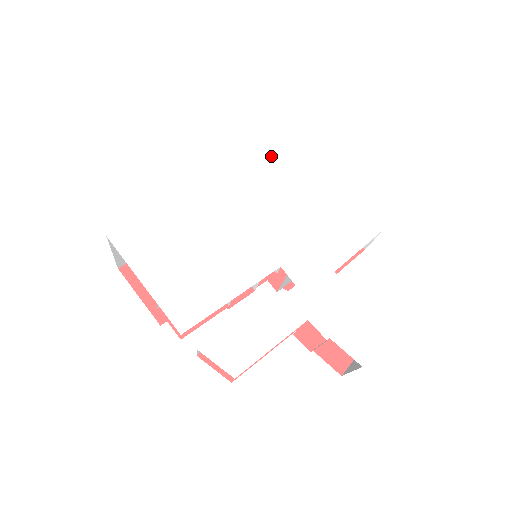
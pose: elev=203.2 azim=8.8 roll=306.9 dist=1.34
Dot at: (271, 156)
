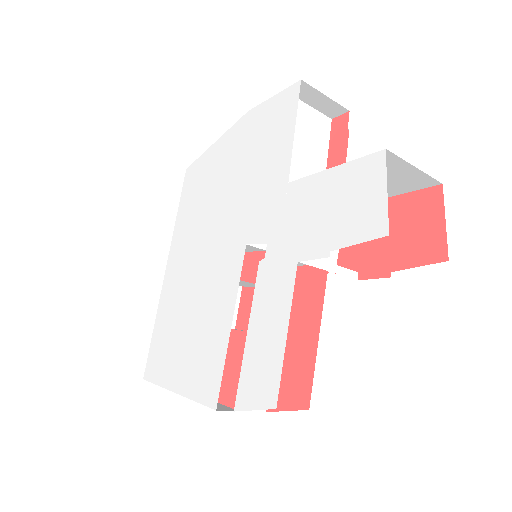
Dot at: (191, 172)
